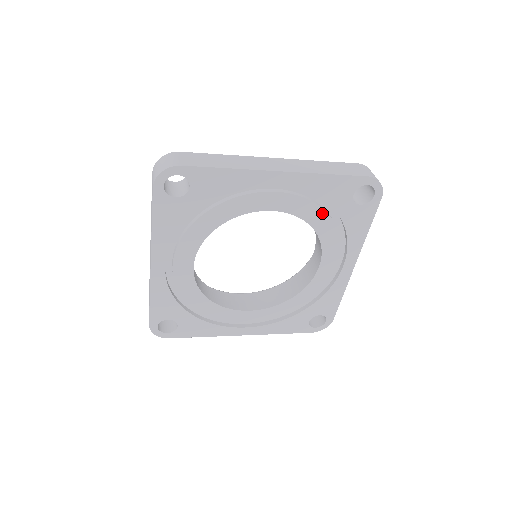
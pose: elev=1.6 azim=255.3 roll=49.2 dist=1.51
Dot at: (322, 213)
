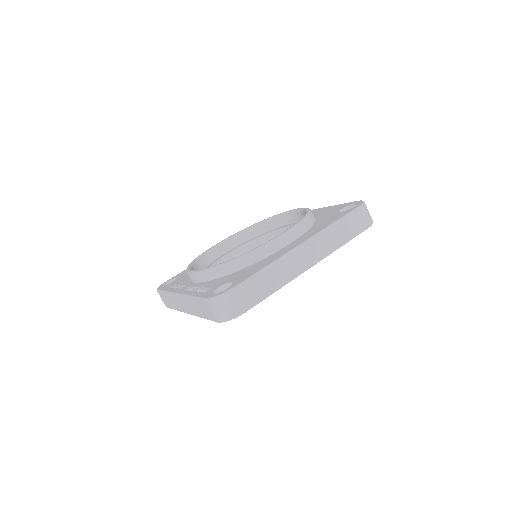
Dot at: occluded
